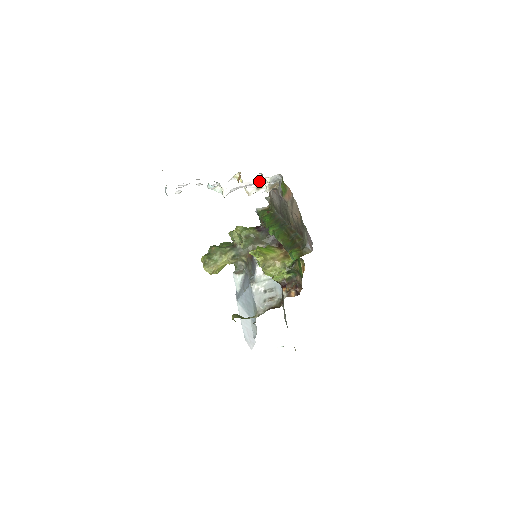
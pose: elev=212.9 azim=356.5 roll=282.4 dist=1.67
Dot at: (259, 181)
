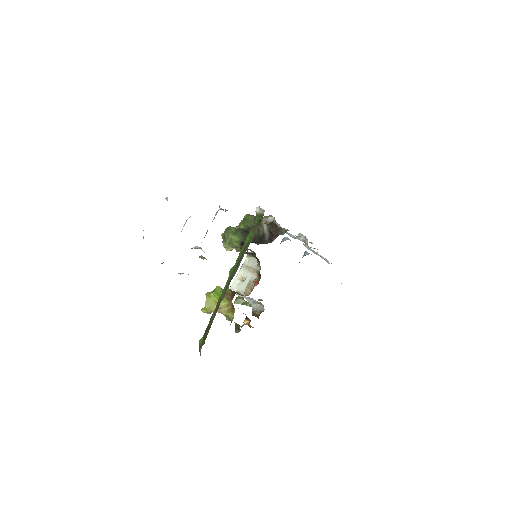
Dot at: occluded
